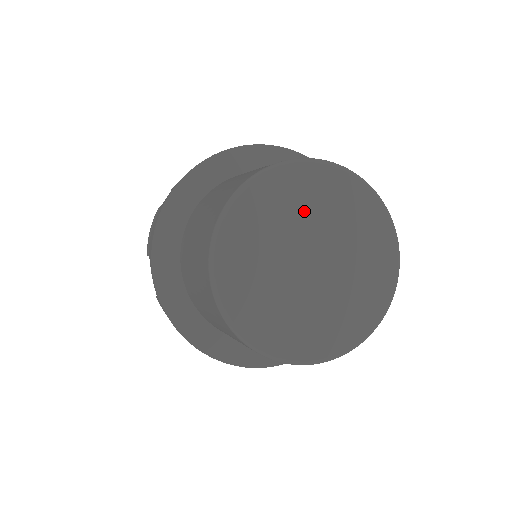
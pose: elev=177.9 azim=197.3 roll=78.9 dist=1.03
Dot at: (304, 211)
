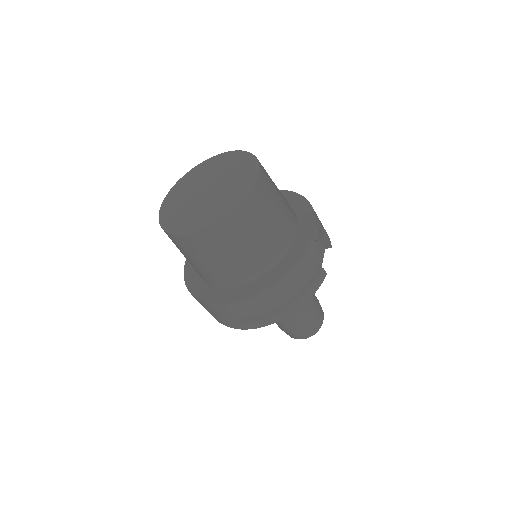
Dot at: (215, 169)
